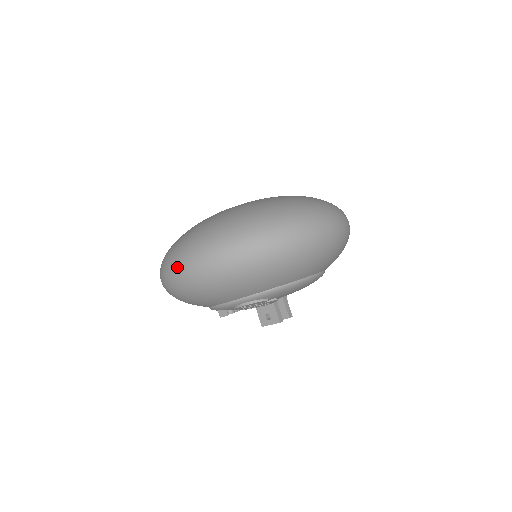
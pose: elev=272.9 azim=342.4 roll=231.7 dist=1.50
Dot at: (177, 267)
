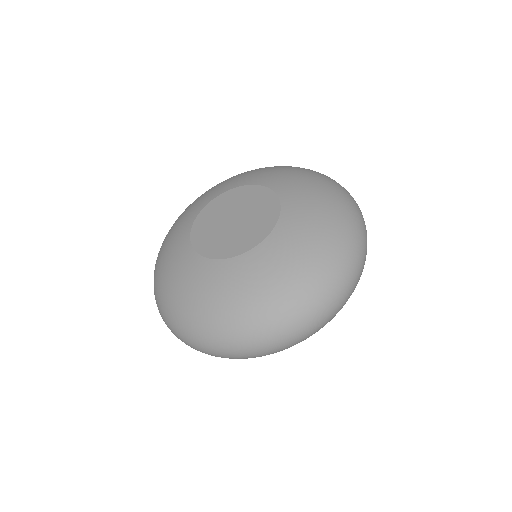
Dot at: (180, 339)
